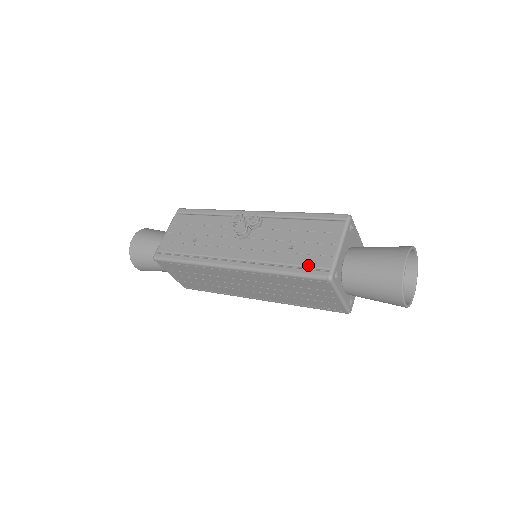
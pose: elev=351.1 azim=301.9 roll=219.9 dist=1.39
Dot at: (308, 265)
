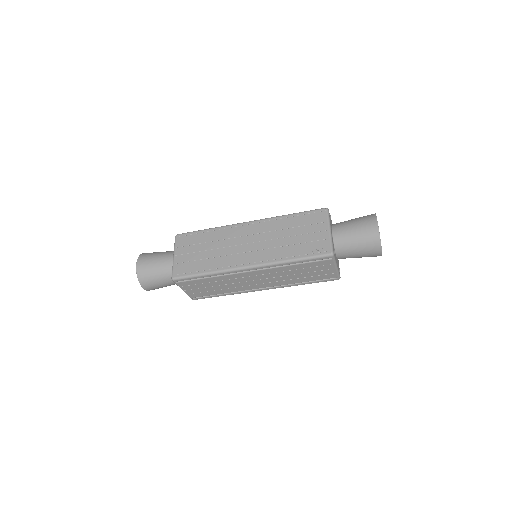
Dot at: occluded
